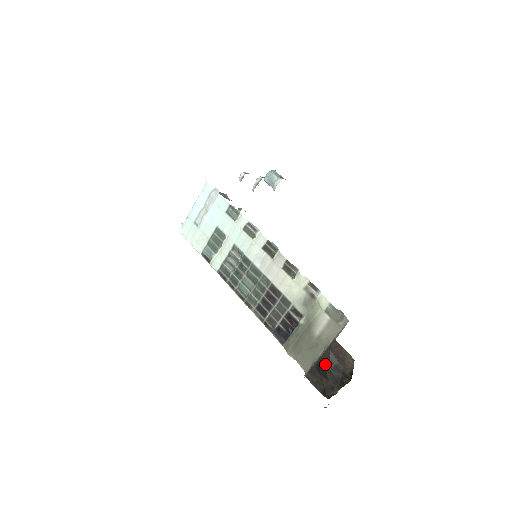
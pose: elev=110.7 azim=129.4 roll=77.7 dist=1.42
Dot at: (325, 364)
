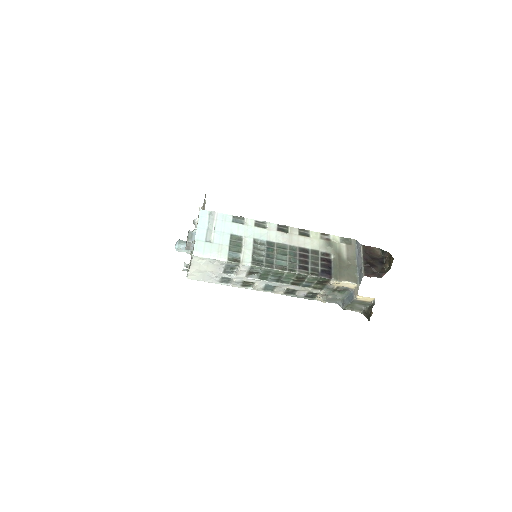
Dot at: (369, 260)
